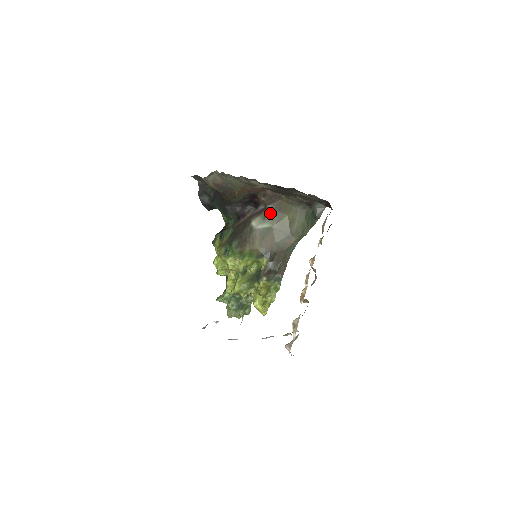
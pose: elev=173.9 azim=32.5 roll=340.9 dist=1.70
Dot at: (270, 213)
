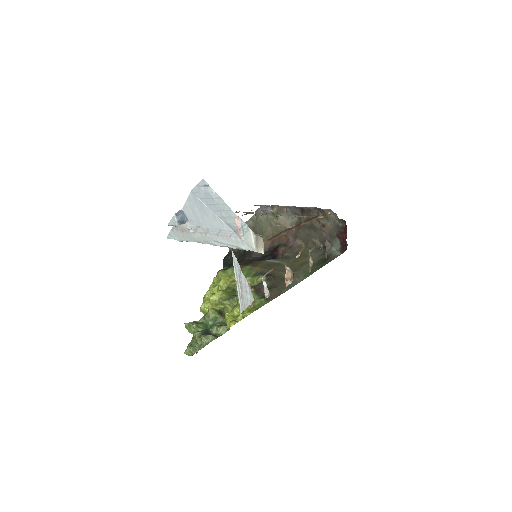
Dot at: (284, 258)
